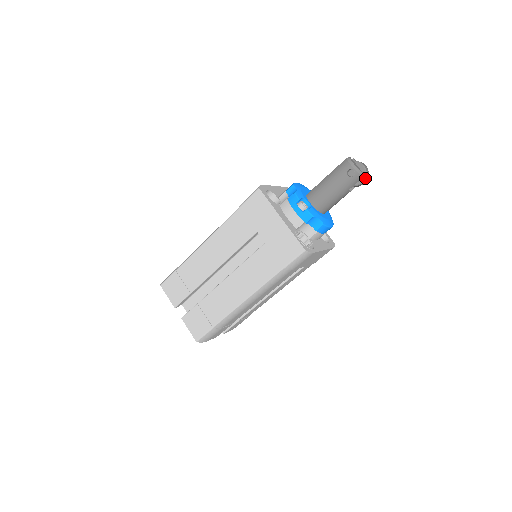
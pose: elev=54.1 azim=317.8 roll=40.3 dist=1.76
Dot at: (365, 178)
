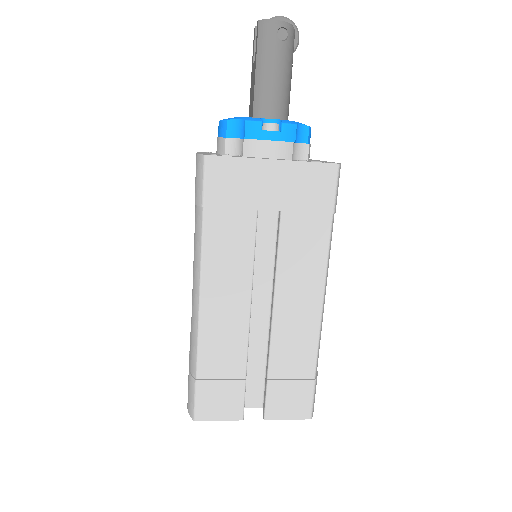
Dot at: (297, 30)
